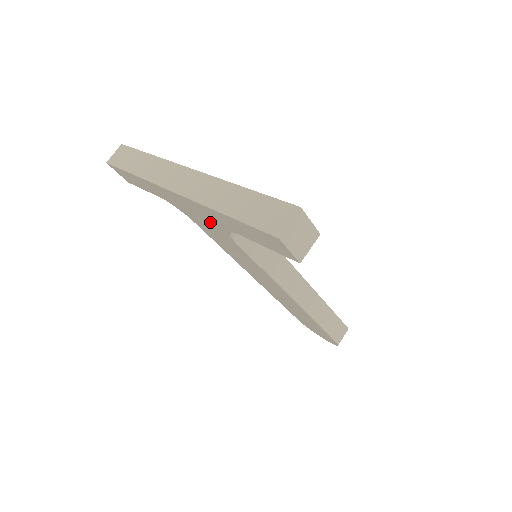
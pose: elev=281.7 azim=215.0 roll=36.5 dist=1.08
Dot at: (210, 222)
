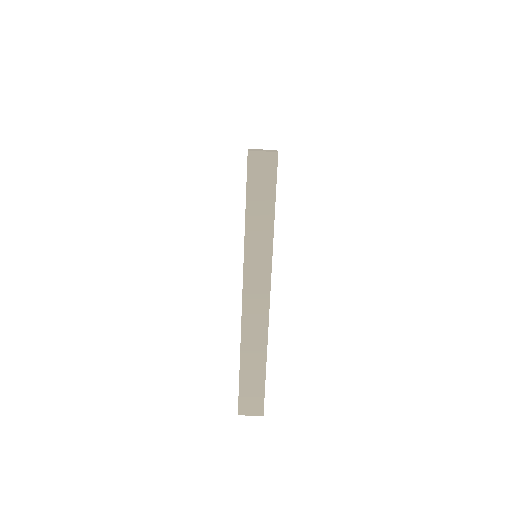
Dot at: occluded
